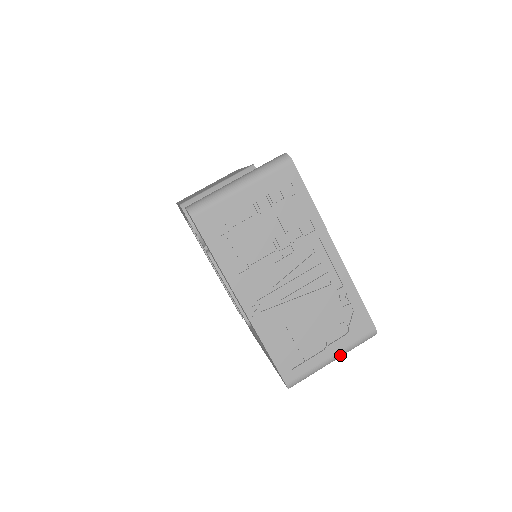
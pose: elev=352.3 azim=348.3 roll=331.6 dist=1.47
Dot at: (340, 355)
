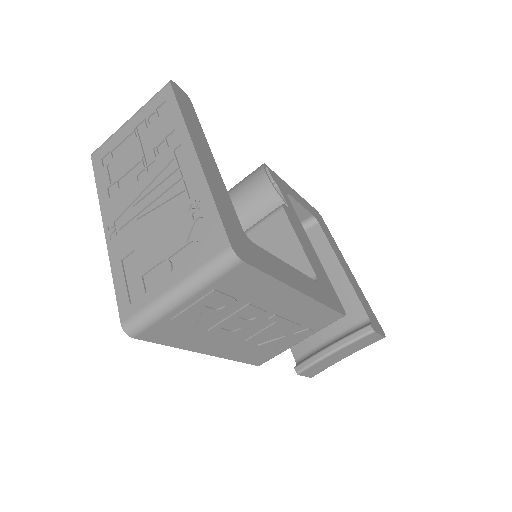
Dot at: (185, 287)
